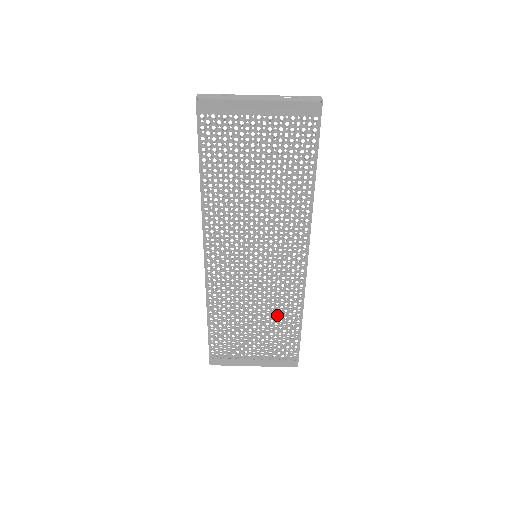
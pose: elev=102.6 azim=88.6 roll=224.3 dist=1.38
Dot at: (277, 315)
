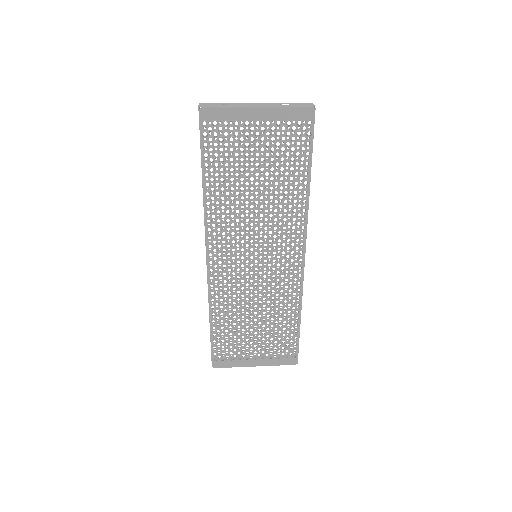
Dot at: (277, 313)
